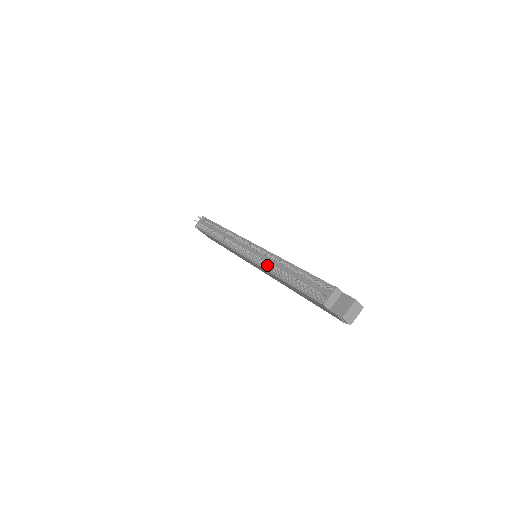
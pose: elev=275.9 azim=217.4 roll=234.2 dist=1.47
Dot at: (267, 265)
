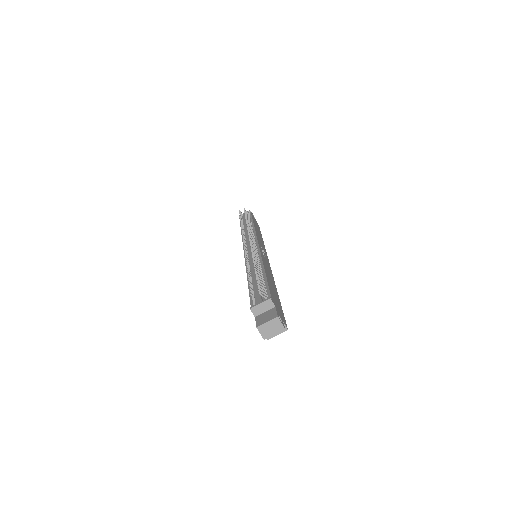
Dot at: occluded
